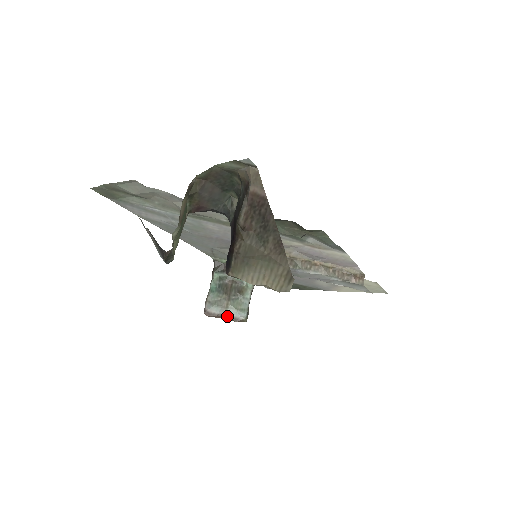
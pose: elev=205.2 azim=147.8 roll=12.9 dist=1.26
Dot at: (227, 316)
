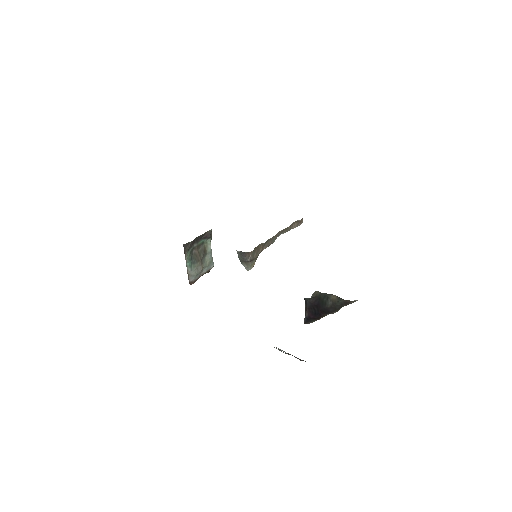
Dot at: (203, 274)
